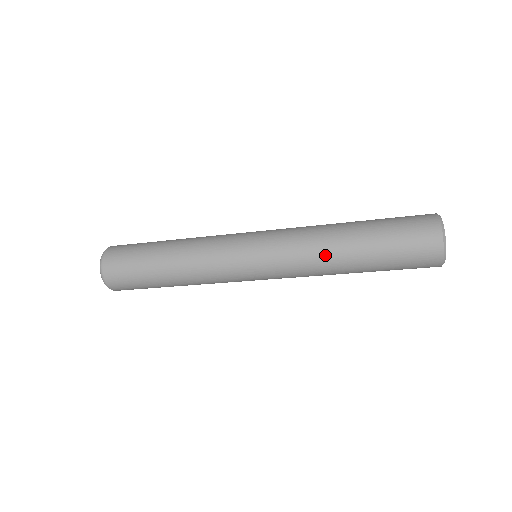
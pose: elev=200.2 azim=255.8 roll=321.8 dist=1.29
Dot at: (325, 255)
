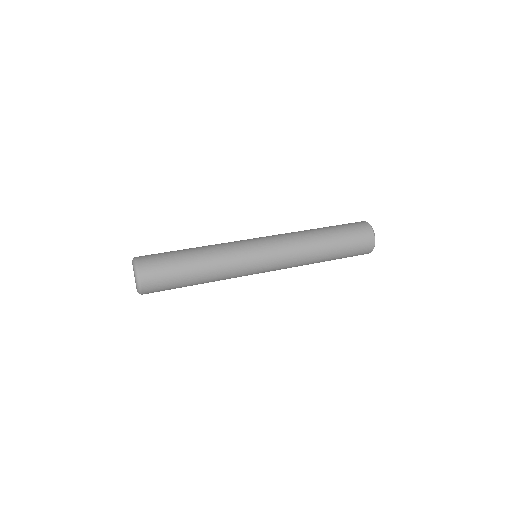
Dot at: (310, 255)
